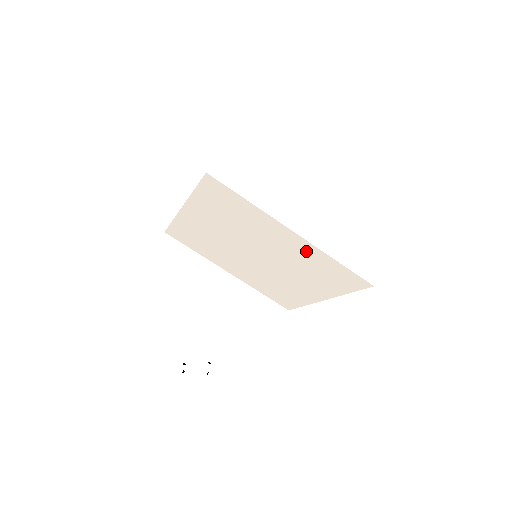
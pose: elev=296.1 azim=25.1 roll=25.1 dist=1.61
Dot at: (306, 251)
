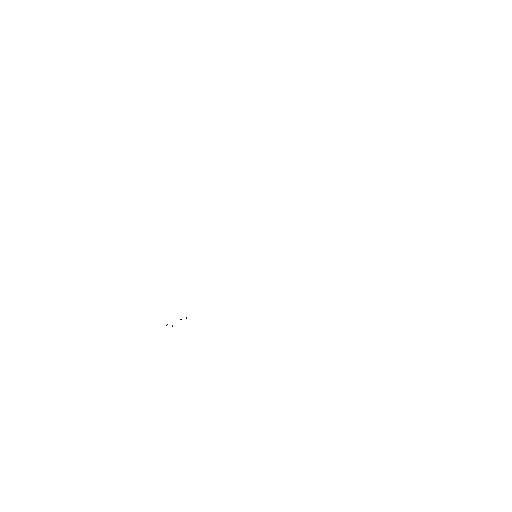
Dot at: occluded
